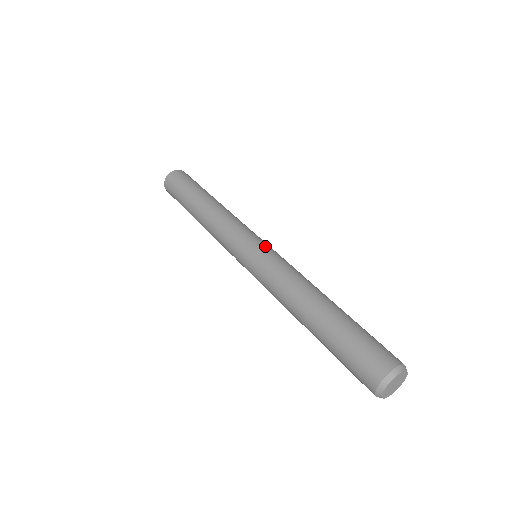
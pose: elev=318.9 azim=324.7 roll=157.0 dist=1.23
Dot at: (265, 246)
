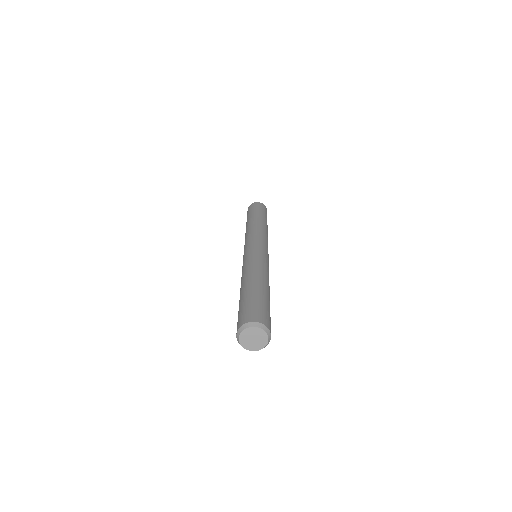
Dot at: (253, 247)
